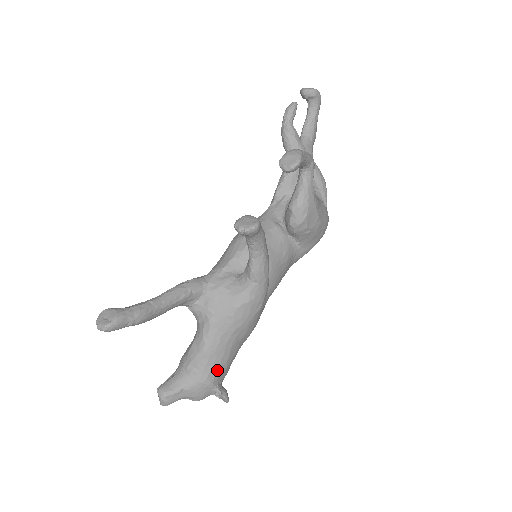
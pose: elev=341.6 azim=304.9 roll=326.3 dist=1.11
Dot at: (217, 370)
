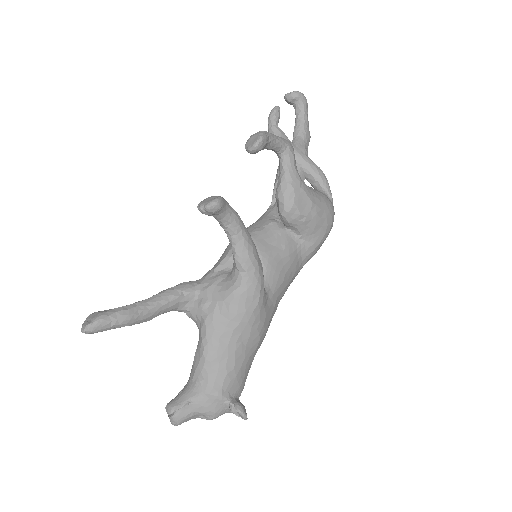
Dot at: (224, 378)
